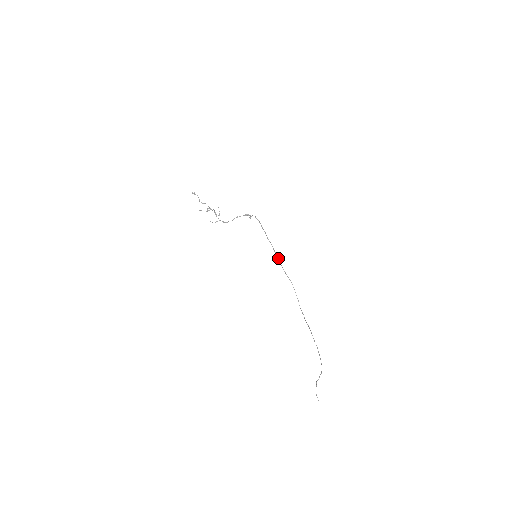
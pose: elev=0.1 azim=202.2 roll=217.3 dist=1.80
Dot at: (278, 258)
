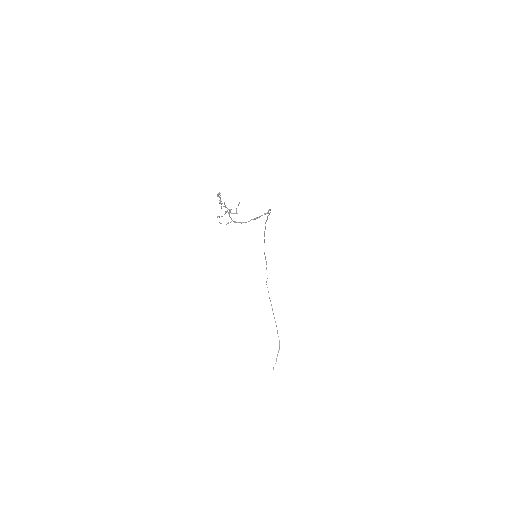
Dot at: (264, 240)
